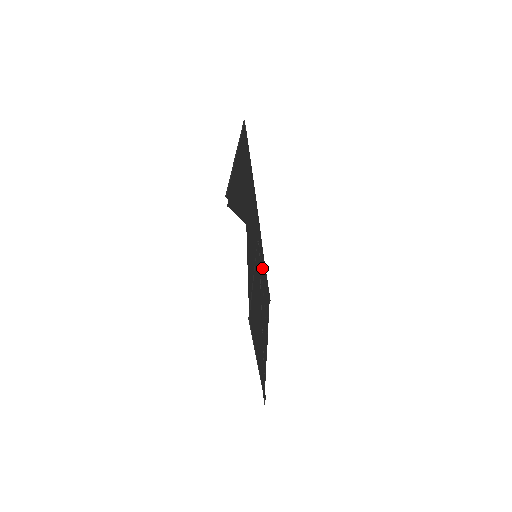
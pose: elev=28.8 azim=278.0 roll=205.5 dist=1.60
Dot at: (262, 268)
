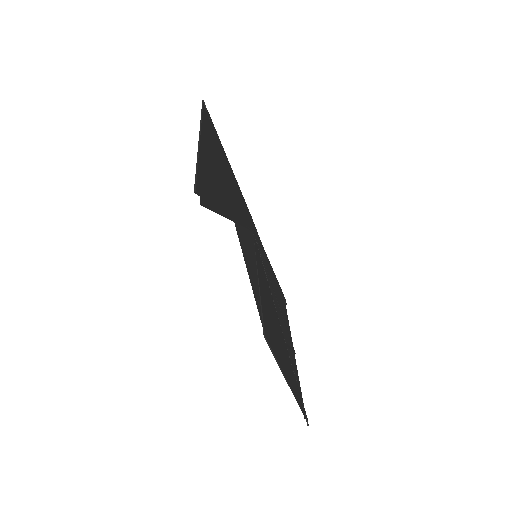
Dot at: (267, 267)
